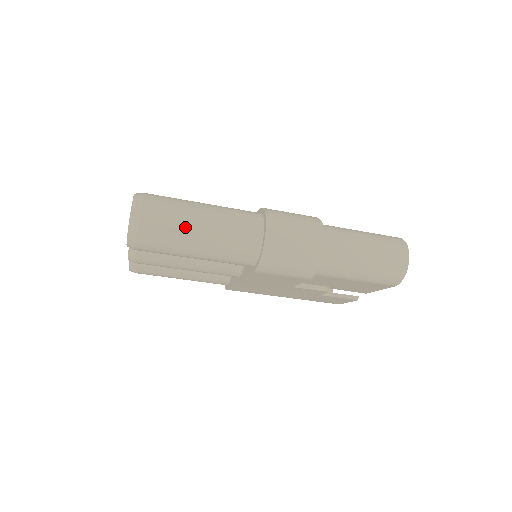
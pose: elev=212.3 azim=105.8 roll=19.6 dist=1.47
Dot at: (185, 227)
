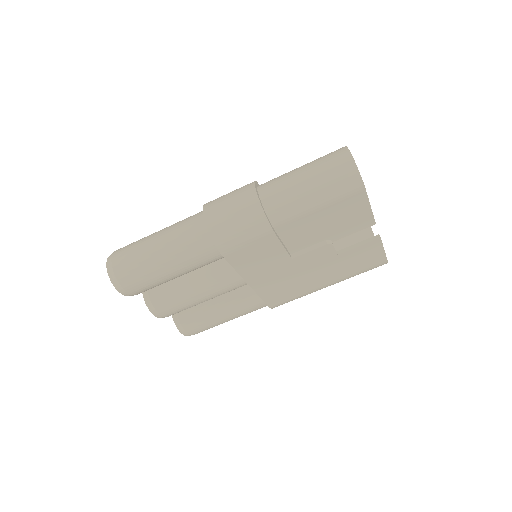
Dot at: (145, 251)
